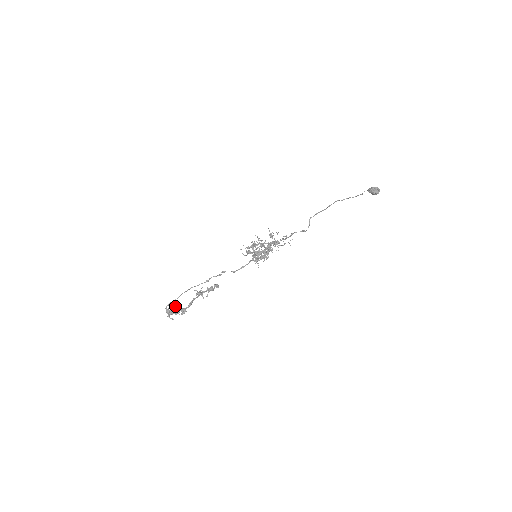
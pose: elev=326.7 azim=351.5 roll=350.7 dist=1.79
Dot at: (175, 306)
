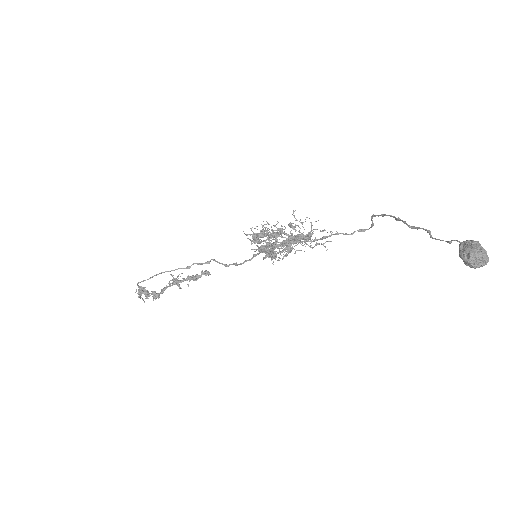
Dot at: (144, 288)
